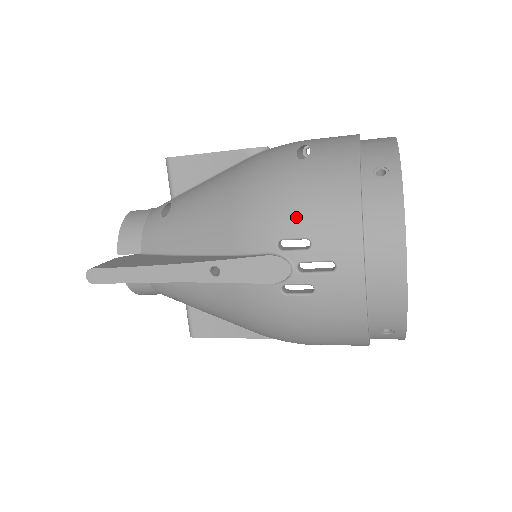
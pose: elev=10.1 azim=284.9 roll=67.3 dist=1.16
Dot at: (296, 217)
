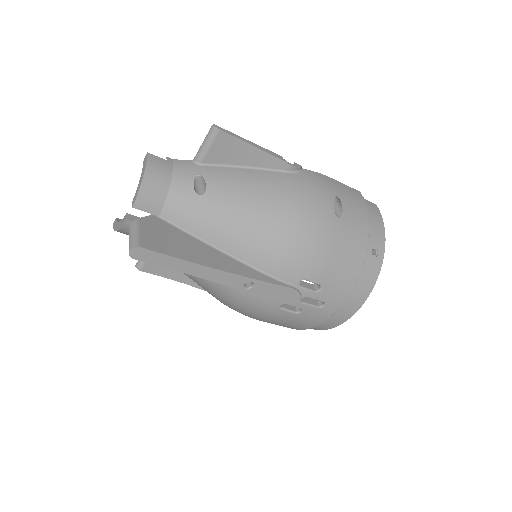
Dot at: (322, 269)
